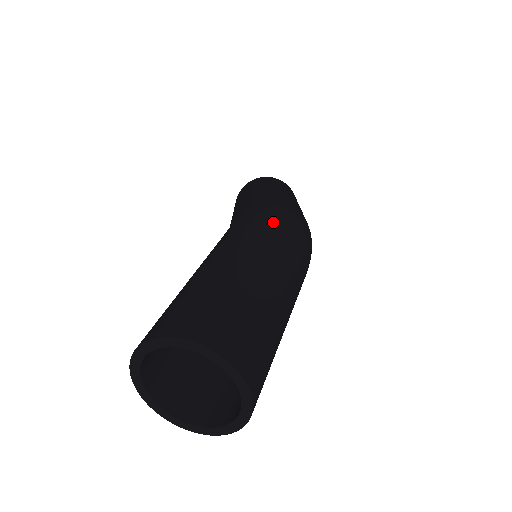
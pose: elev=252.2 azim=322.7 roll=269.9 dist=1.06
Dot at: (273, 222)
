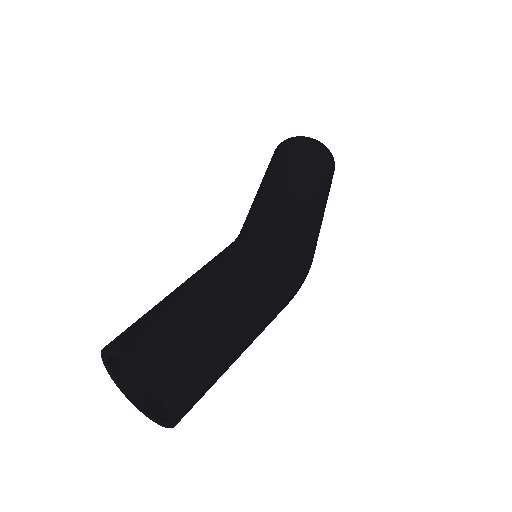
Dot at: (289, 281)
